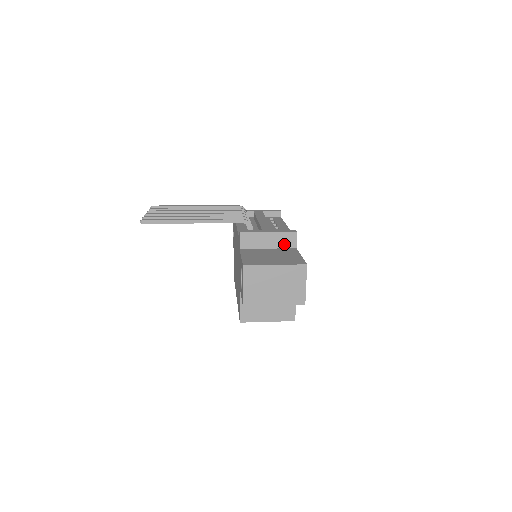
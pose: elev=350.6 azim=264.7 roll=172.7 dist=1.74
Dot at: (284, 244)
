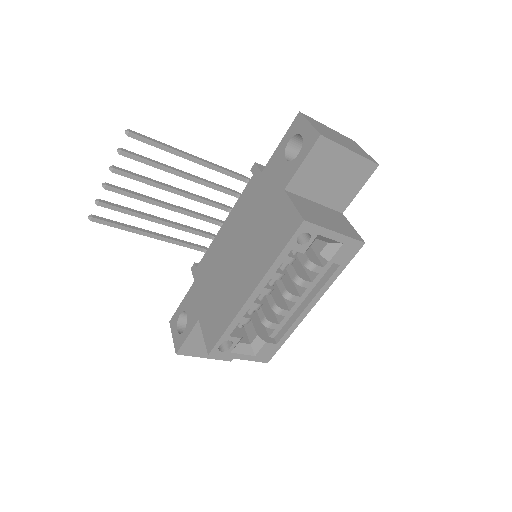
Dot at: occluded
